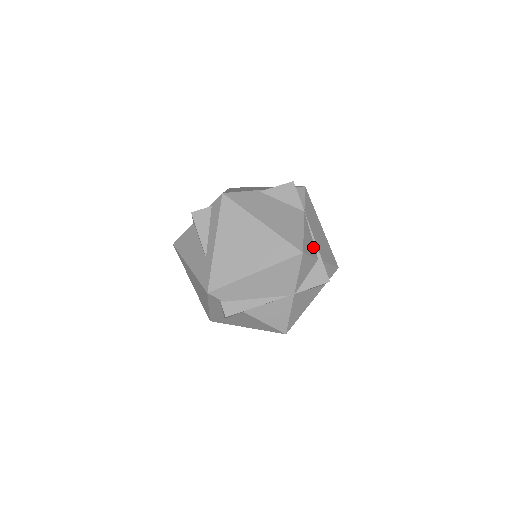
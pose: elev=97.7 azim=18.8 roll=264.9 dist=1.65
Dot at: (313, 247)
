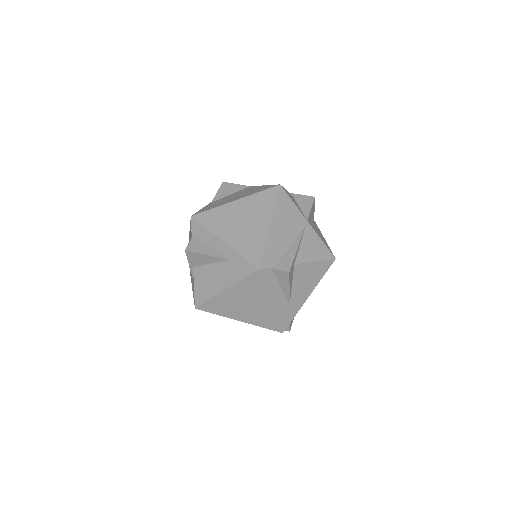
Dot at: occluded
